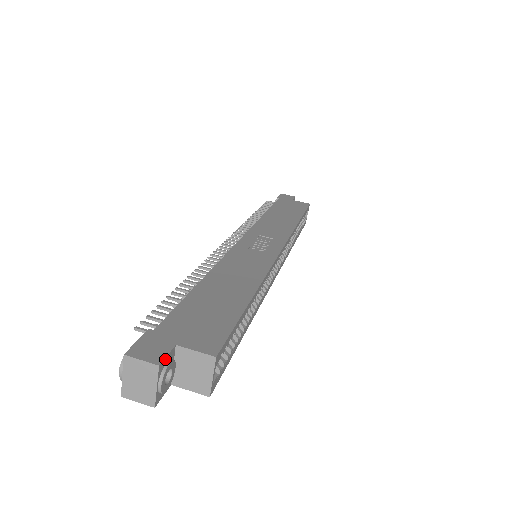
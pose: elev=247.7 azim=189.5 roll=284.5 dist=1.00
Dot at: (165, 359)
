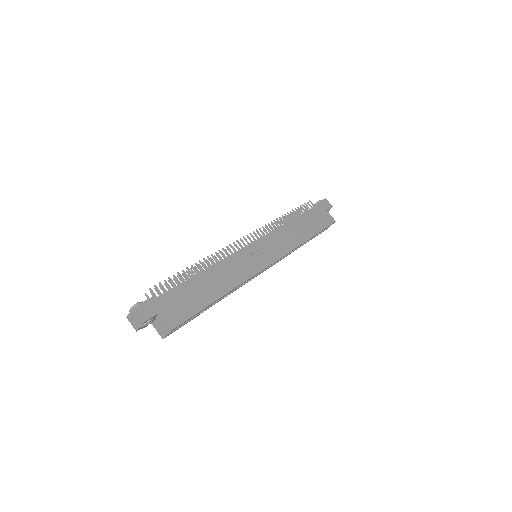
Dot at: (150, 319)
